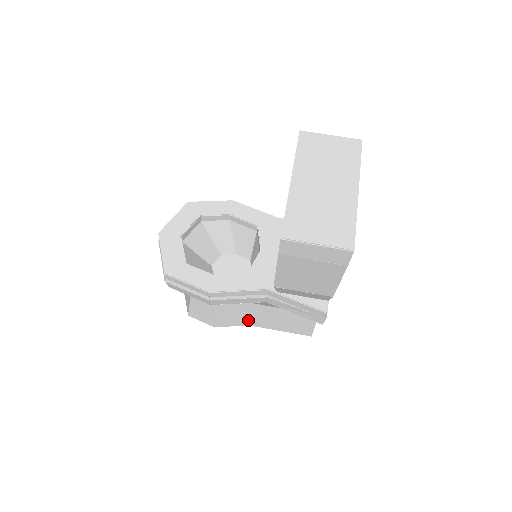
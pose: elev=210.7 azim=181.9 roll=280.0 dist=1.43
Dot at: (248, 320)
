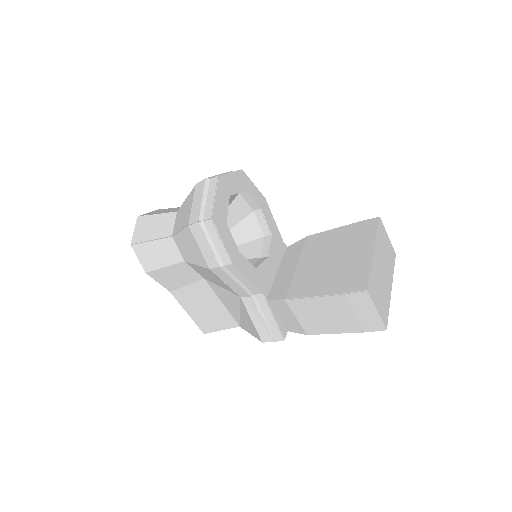
Dot at: (177, 288)
